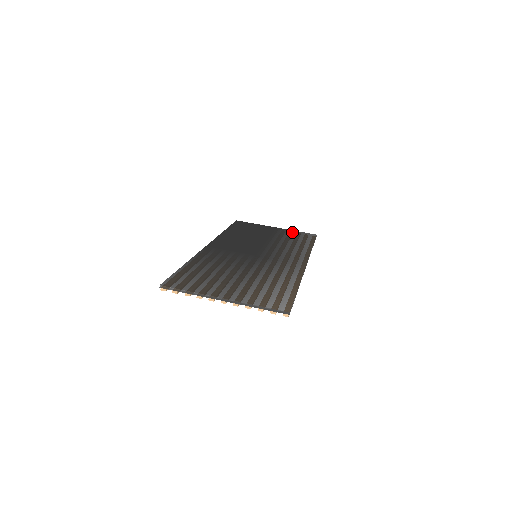
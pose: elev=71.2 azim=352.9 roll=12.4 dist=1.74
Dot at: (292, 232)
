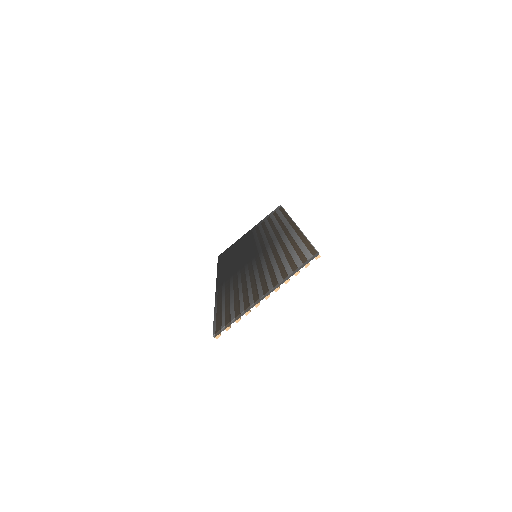
Dot at: (263, 221)
